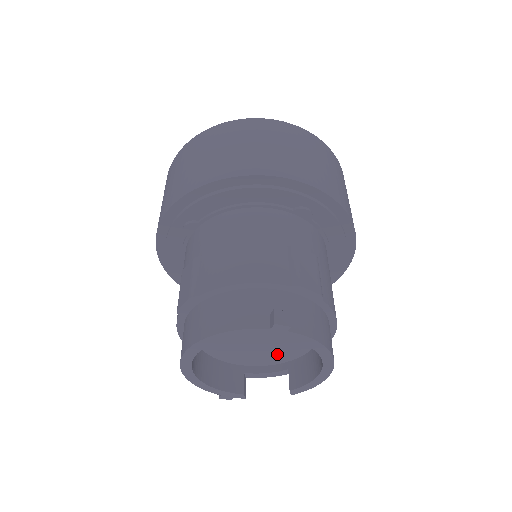
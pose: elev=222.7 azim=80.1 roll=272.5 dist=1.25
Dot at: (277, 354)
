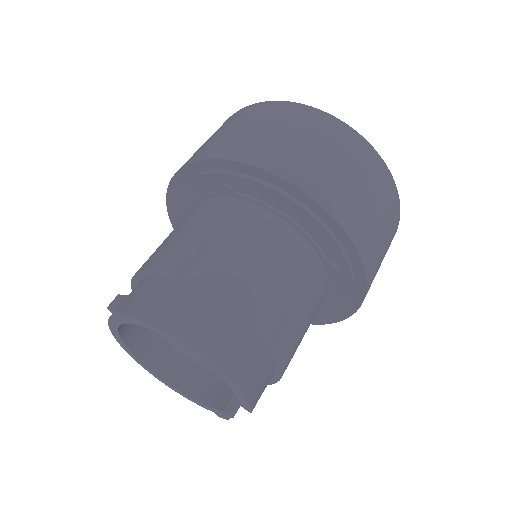
Dot at: occluded
